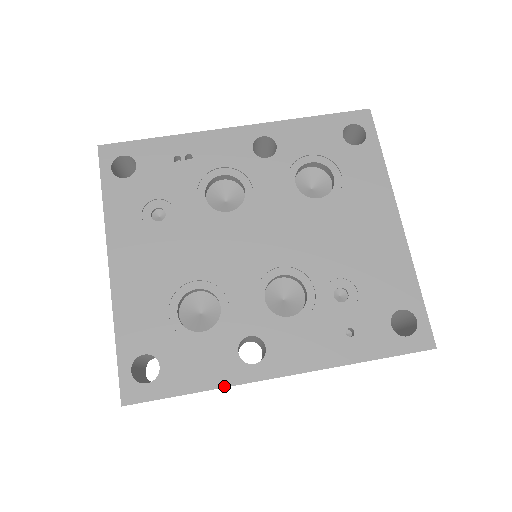
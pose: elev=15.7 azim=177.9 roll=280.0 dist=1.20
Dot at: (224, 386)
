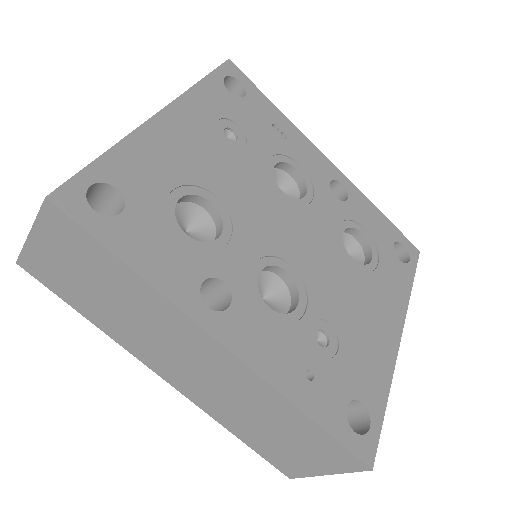
Dot at: (163, 293)
